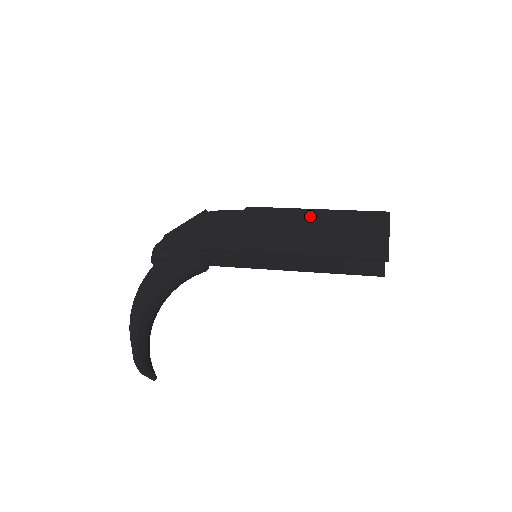
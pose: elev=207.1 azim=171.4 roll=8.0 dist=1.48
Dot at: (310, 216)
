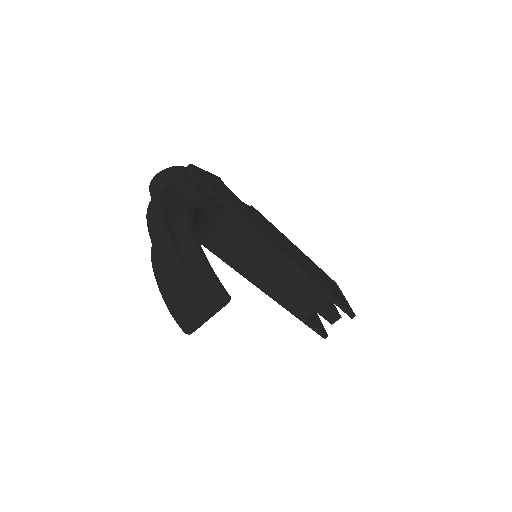
Dot at: (298, 250)
